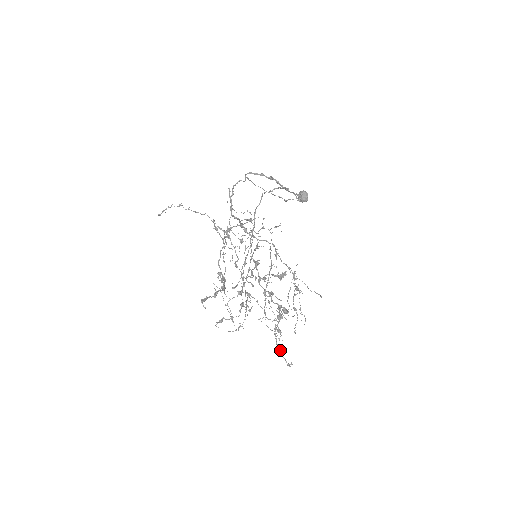
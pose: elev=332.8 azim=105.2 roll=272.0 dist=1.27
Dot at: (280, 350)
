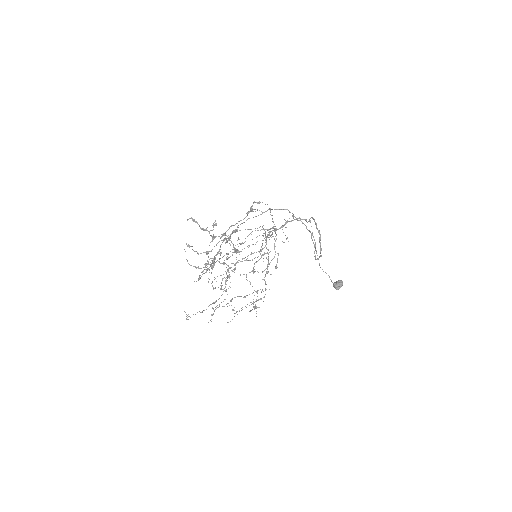
Dot at: occluded
